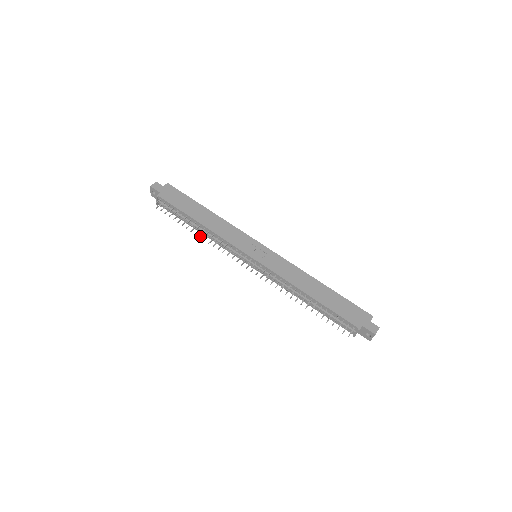
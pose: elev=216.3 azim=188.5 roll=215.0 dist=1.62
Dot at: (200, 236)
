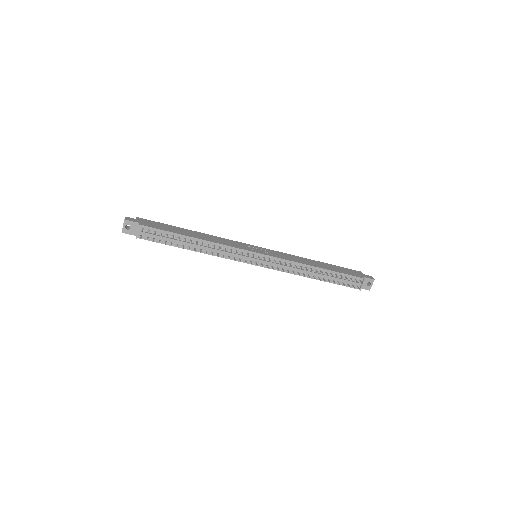
Dot at: (201, 251)
